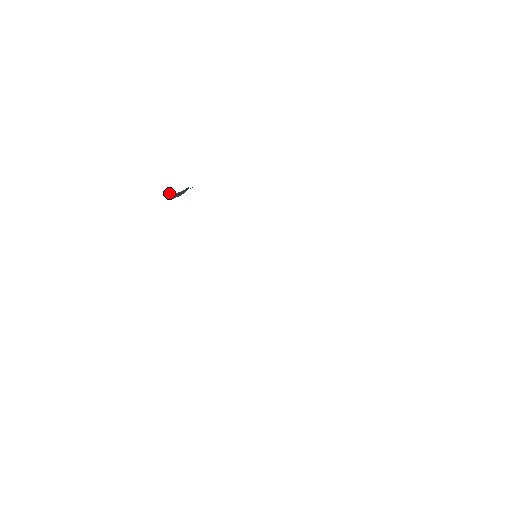
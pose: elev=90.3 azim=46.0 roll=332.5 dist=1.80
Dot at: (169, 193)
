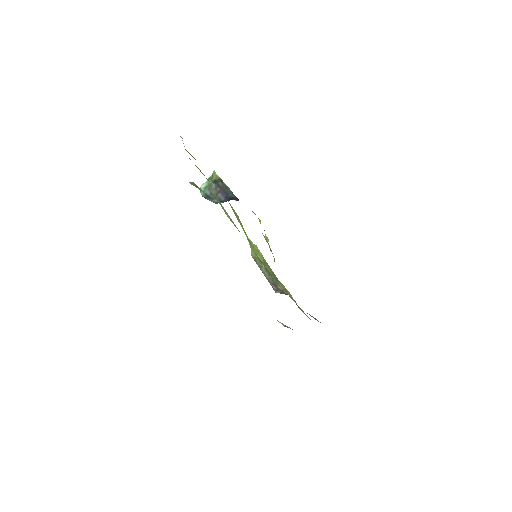
Dot at: (209, 179)
